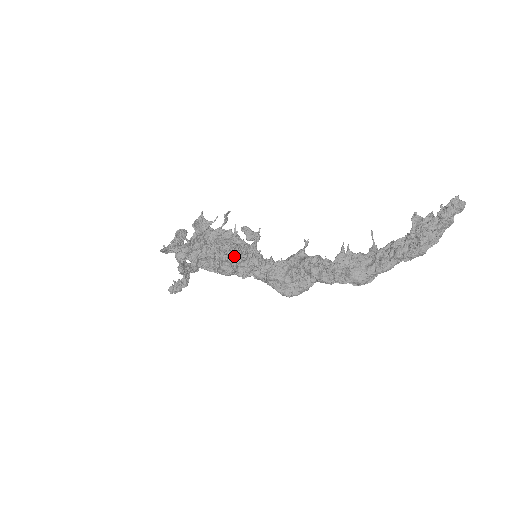
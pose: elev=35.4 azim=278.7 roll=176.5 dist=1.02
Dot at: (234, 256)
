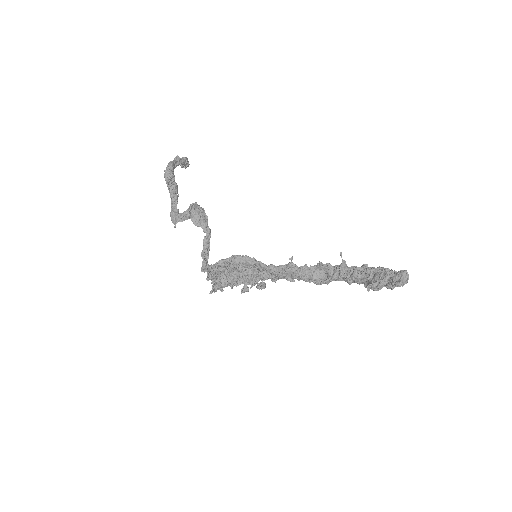
Dot at: (246, 291)
